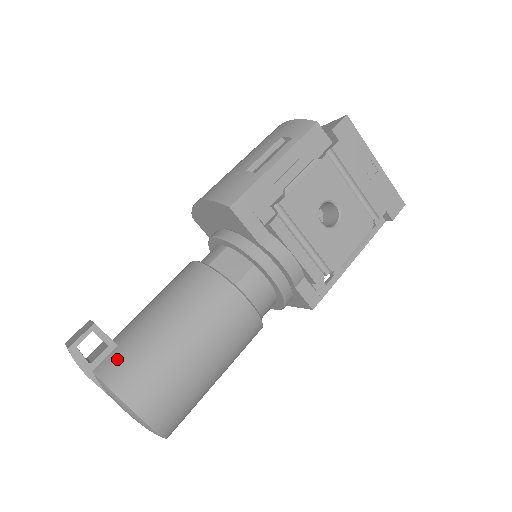
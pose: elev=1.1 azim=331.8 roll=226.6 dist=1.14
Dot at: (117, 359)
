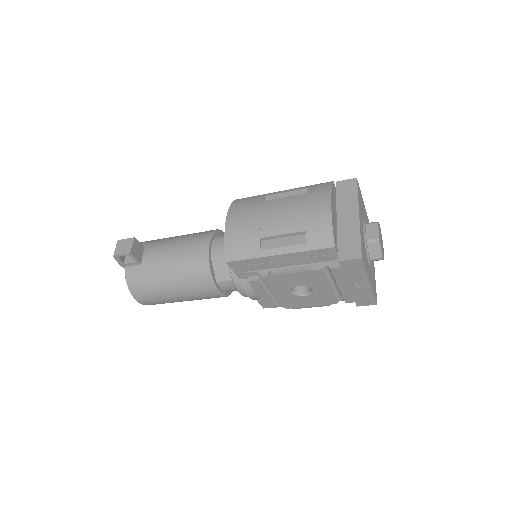
Dot at: (137, 273)
